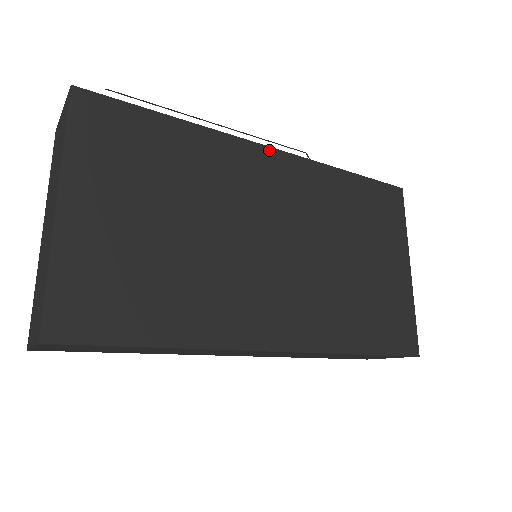
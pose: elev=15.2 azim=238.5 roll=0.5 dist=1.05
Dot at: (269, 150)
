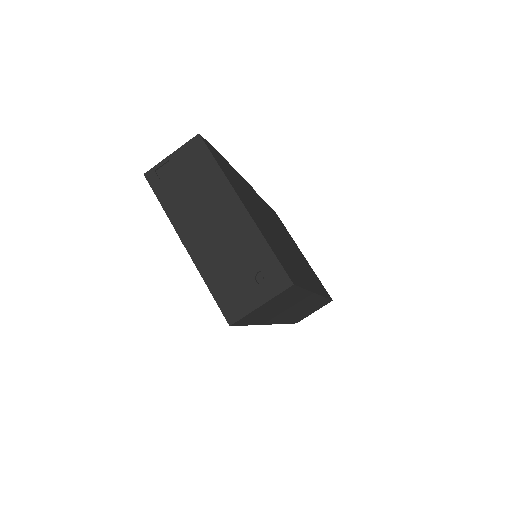
Dot at: (248, 185)
